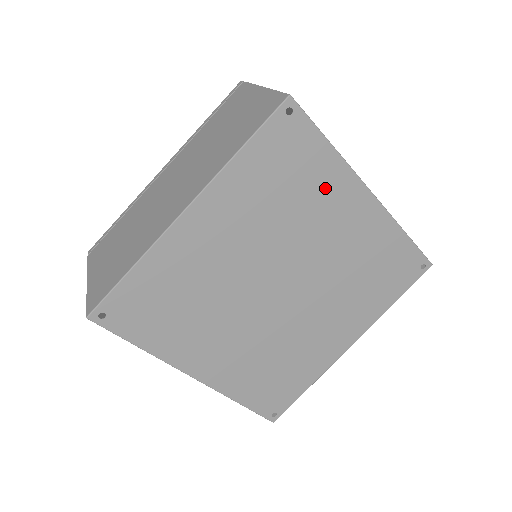
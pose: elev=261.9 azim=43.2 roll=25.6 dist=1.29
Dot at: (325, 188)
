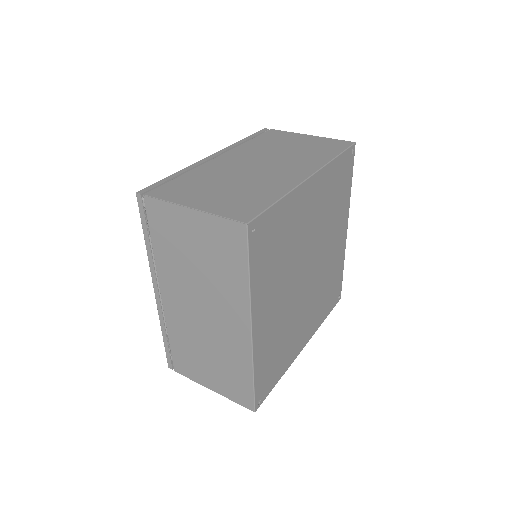
Dot at: (292, 216)
